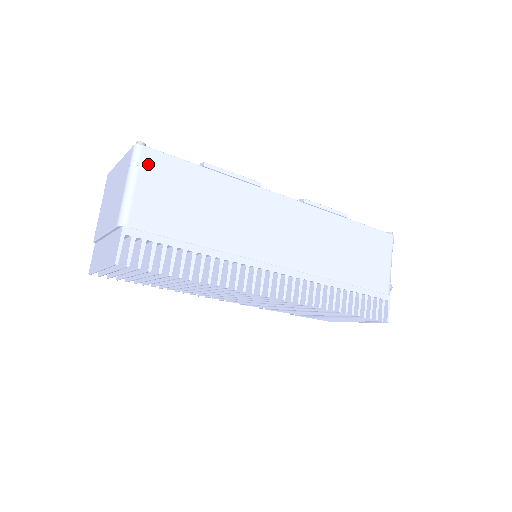
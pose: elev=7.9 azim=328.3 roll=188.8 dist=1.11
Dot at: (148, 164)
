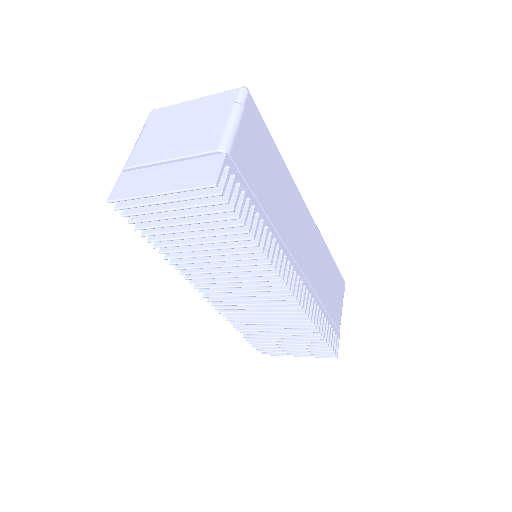
Dot at: (249, 111)
